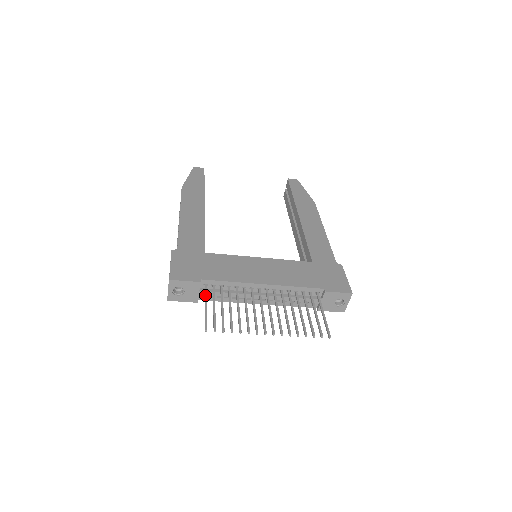
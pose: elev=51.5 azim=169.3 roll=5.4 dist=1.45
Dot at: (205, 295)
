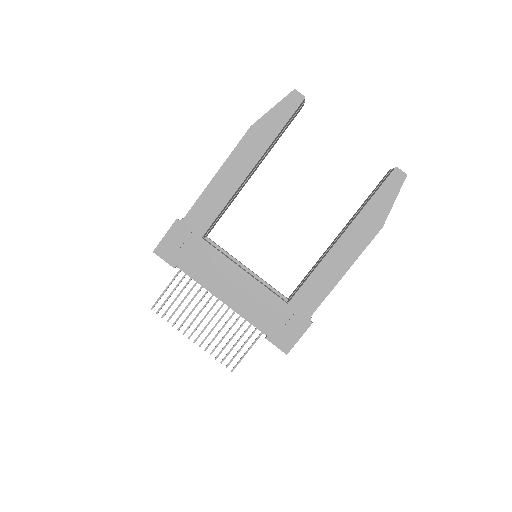
Dot at: (173, 279)
